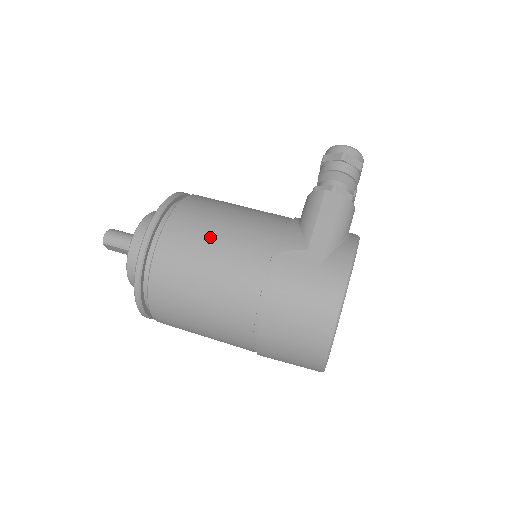
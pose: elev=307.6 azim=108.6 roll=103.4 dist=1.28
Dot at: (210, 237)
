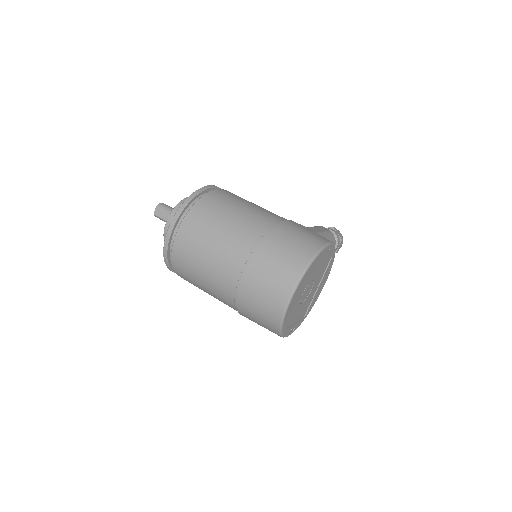
Dot at: occluded
